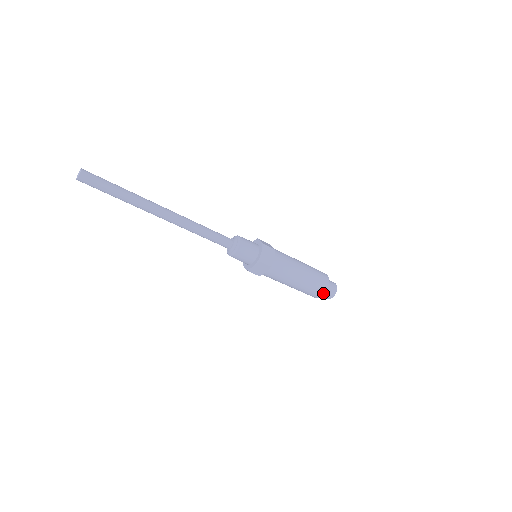
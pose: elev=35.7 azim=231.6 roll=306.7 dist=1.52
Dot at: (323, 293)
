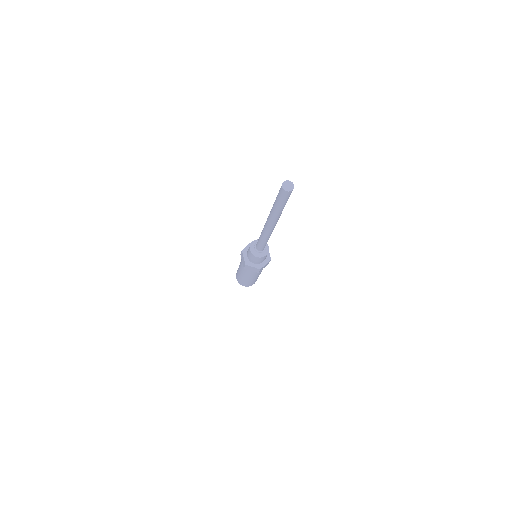
Dot at: occluded
